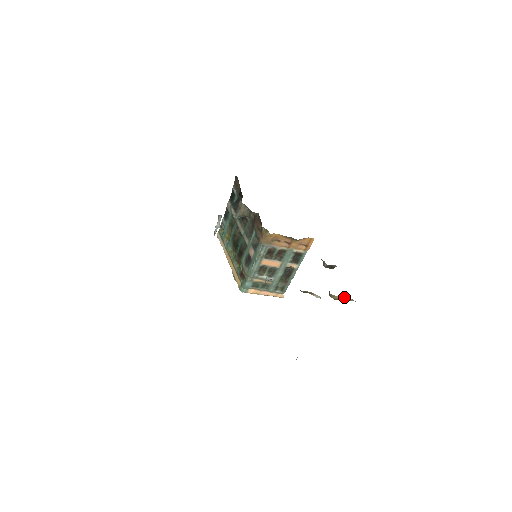
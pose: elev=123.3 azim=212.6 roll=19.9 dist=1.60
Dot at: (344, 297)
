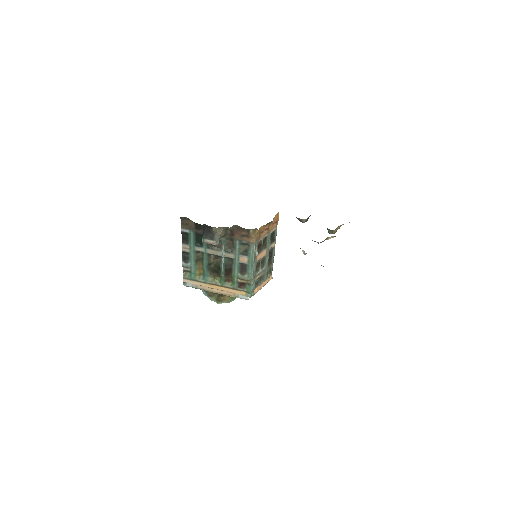
Dot at: (339, 226)
